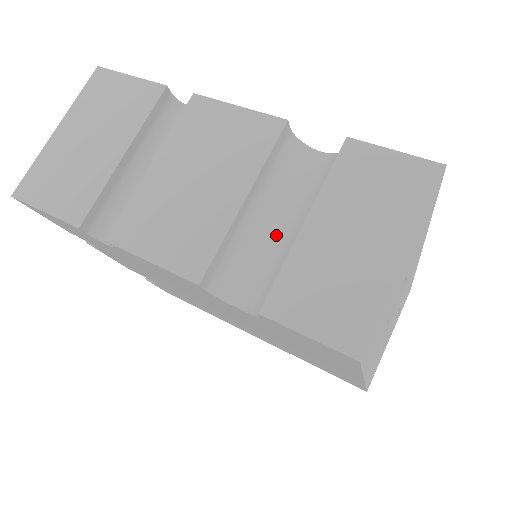
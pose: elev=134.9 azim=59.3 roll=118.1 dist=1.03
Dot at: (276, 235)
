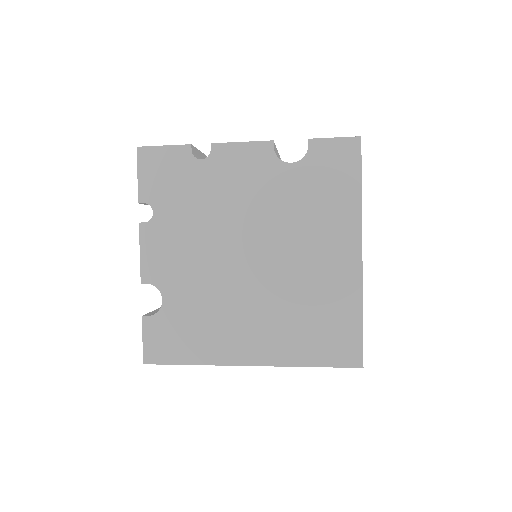
Dot at: occluded
